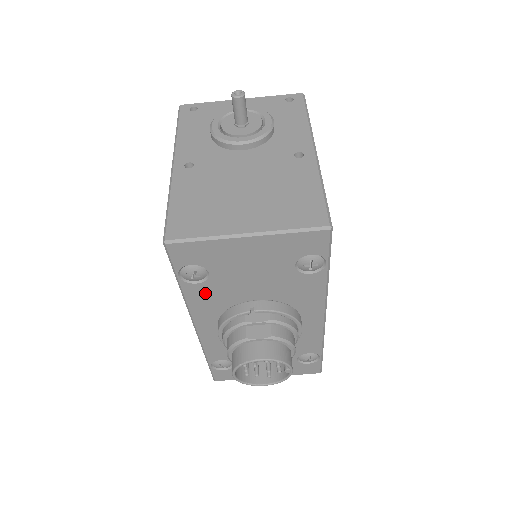
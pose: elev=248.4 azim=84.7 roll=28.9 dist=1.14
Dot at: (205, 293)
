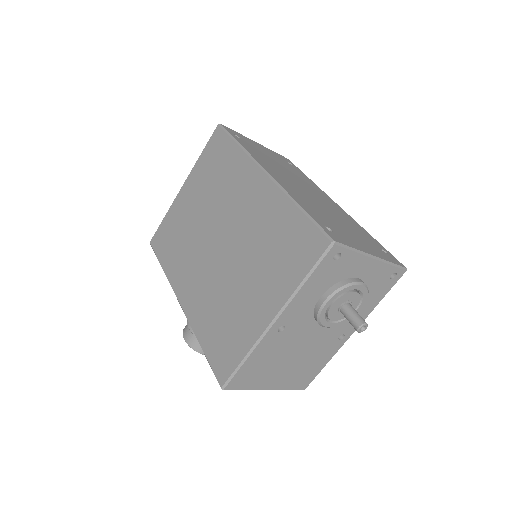
Dot at: occluded
